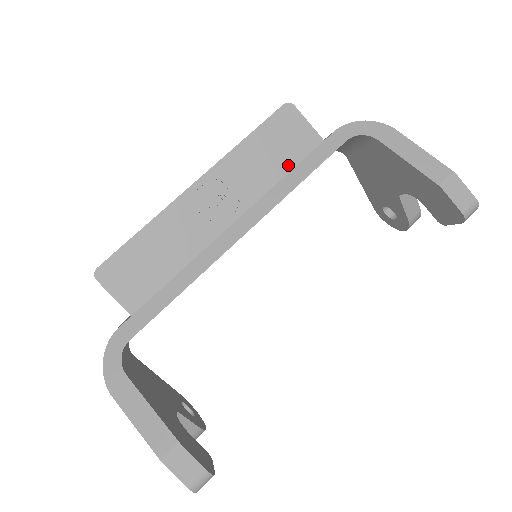
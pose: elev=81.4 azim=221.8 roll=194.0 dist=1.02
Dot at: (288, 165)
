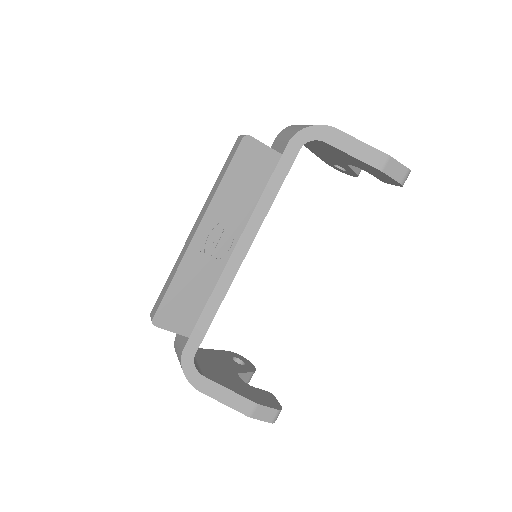
Dot at: (261, 186)
